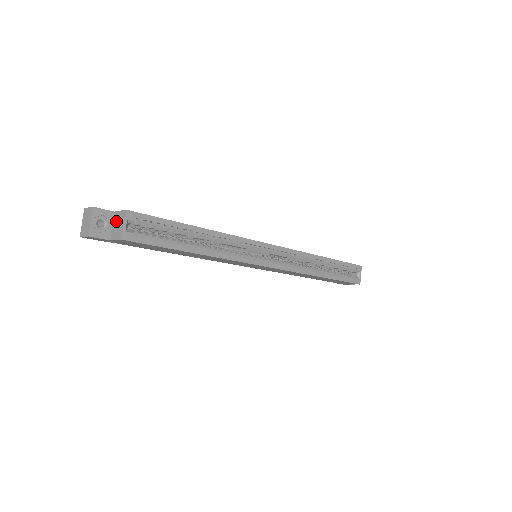
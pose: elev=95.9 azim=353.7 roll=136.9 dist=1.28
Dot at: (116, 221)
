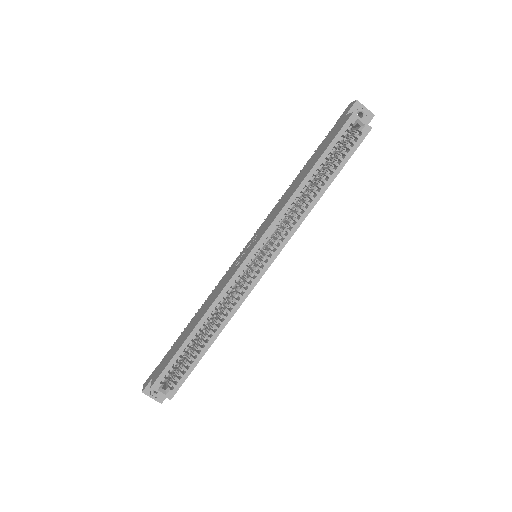
Dot at: occluded
